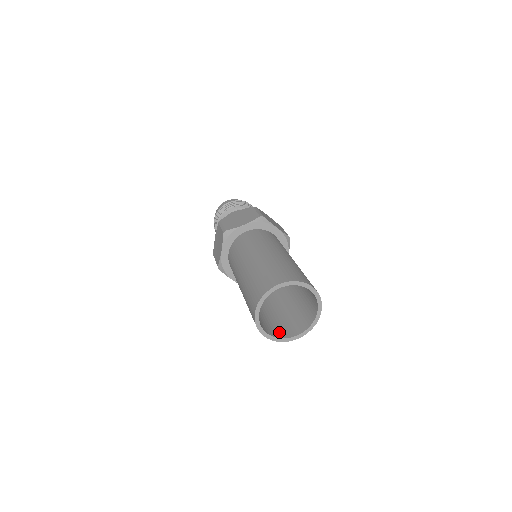
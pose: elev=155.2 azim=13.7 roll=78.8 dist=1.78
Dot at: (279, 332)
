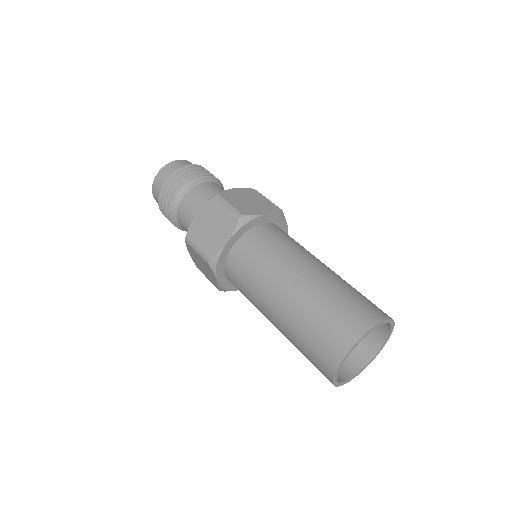
Dot at: (353, 360)
